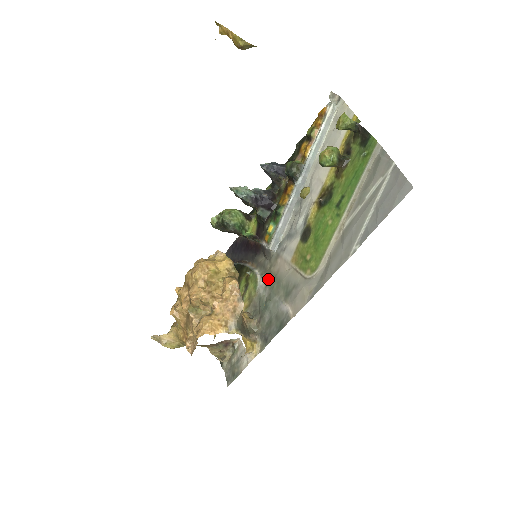
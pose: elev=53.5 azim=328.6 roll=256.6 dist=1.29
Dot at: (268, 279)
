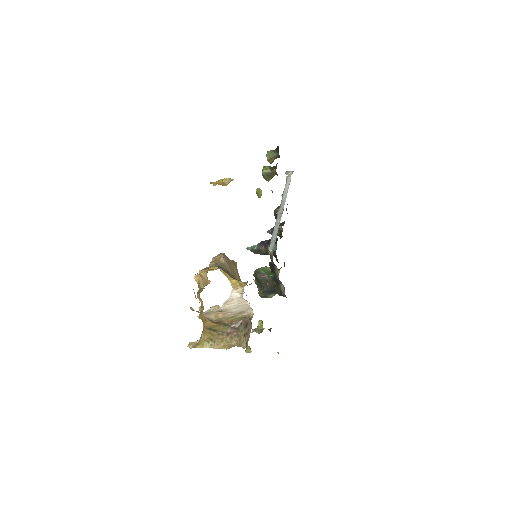
Dot at: occluded
